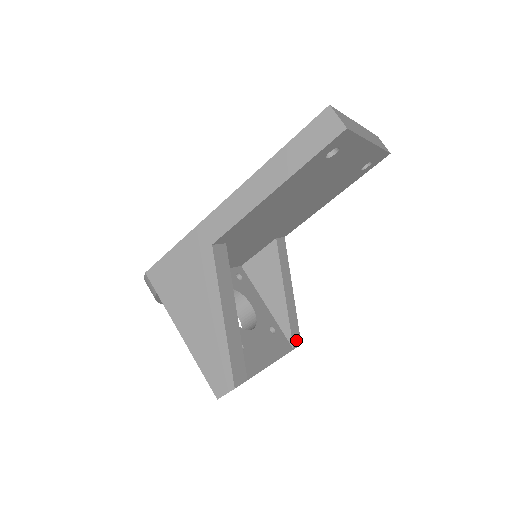
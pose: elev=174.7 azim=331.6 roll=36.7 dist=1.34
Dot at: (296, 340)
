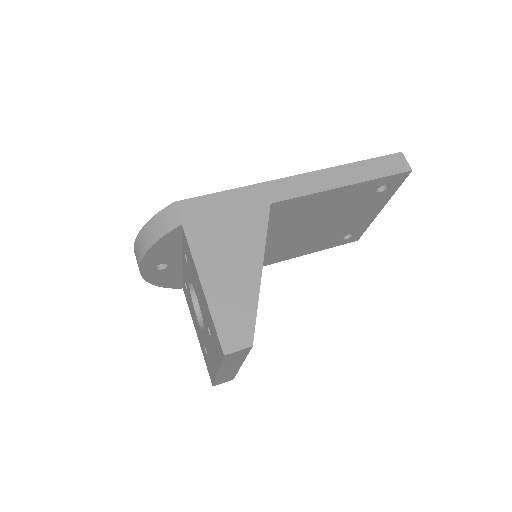
Dot at: occluded
